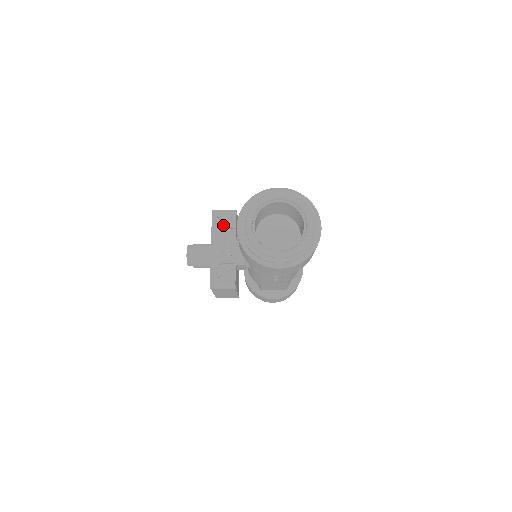
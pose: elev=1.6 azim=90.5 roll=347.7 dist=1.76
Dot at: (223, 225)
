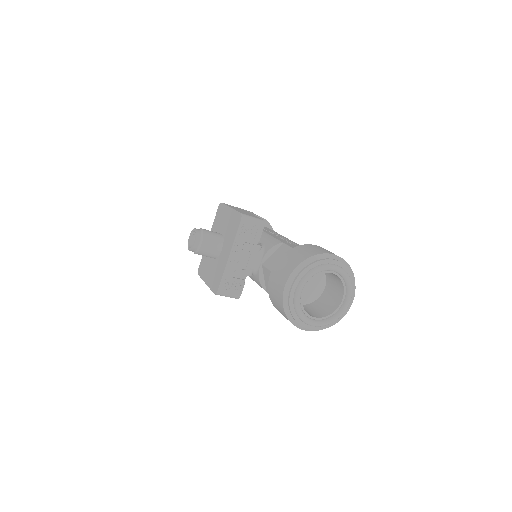
Dot at: (248, 236)
